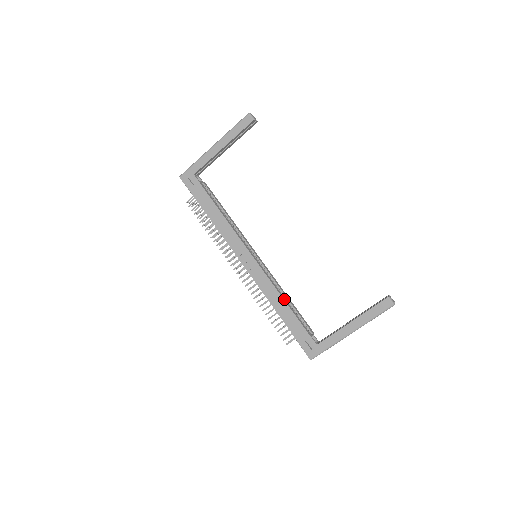
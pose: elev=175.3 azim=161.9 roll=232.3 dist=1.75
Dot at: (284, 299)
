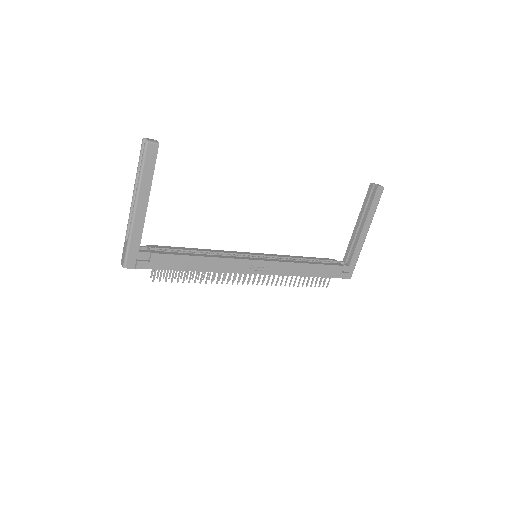
Dot at: (306, 263)
